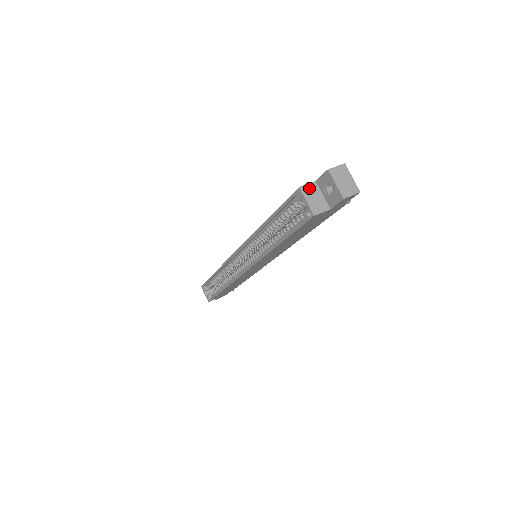
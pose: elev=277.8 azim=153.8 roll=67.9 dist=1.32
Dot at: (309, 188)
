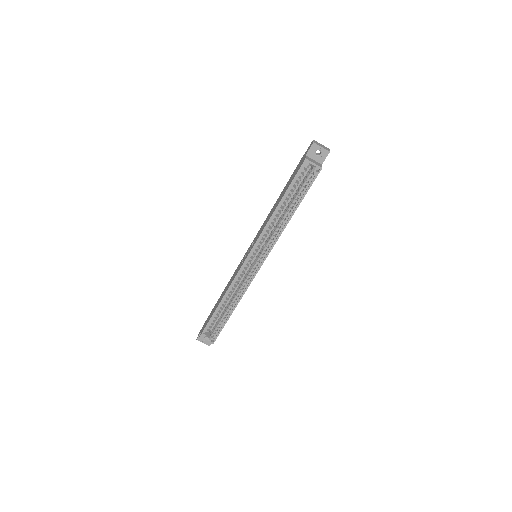
Dot at: (308, 158)
